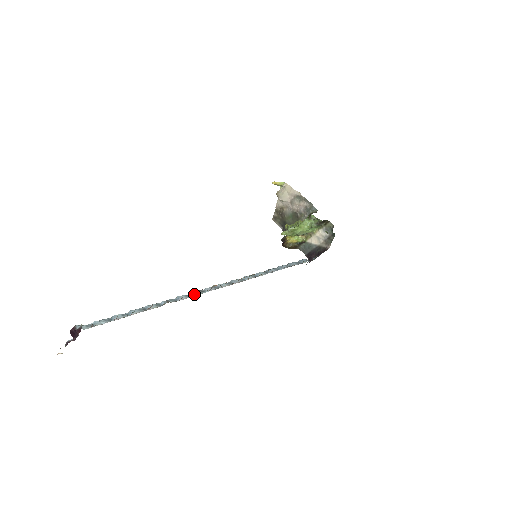
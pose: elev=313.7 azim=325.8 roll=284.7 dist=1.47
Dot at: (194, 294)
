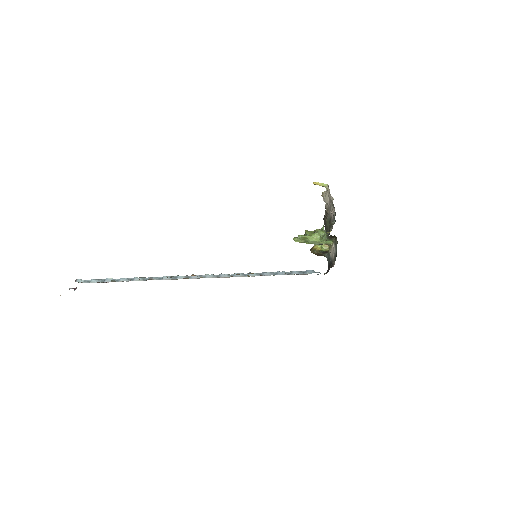
Dot at: (177, 278)
